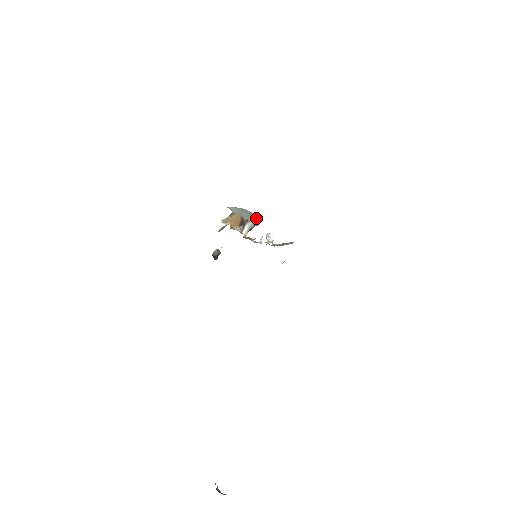
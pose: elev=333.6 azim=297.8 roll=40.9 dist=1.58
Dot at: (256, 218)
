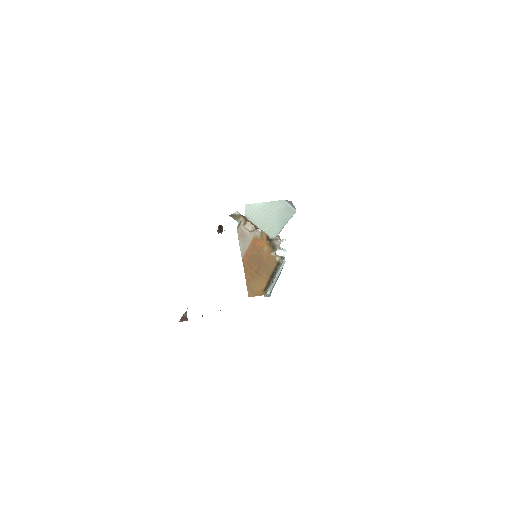
Dot at: (285, 224)
